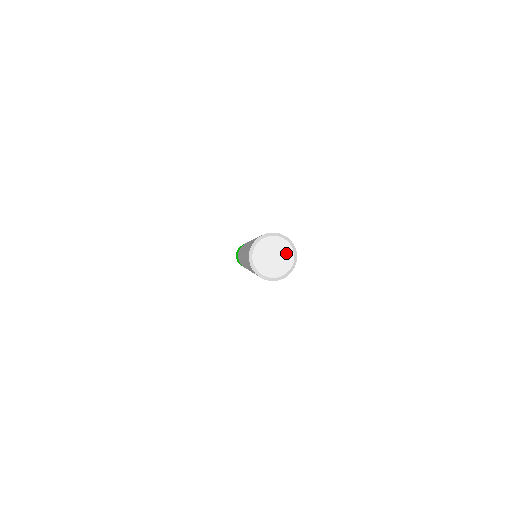
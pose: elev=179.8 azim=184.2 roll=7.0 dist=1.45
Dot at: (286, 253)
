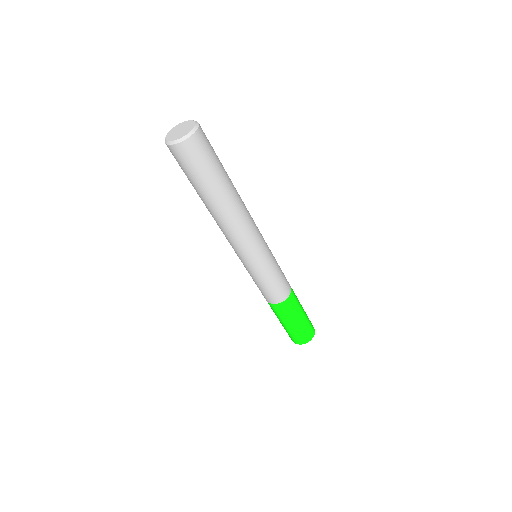
Dot at: (187, 130)
